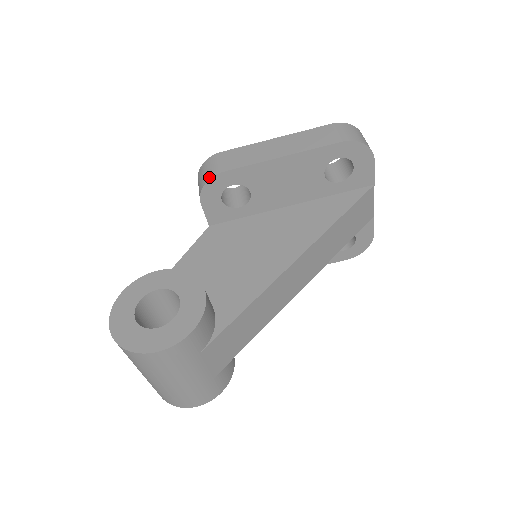
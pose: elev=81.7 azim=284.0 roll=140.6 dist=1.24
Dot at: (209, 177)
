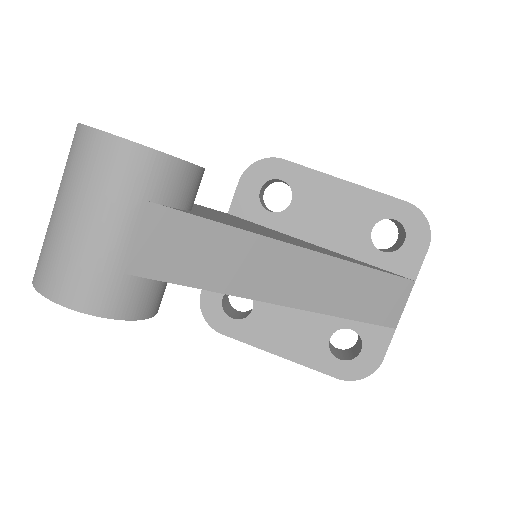
Dot at: (266, 158)
